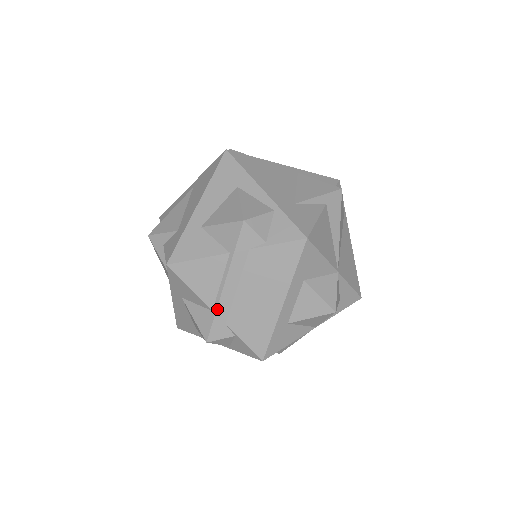
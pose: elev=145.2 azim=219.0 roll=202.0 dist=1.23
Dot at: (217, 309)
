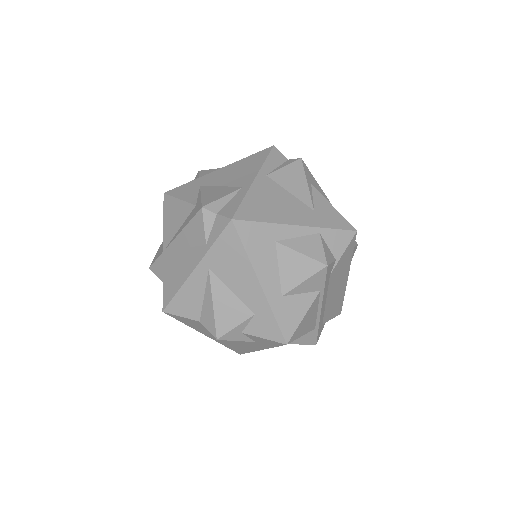
Dot at: (319, 325)
